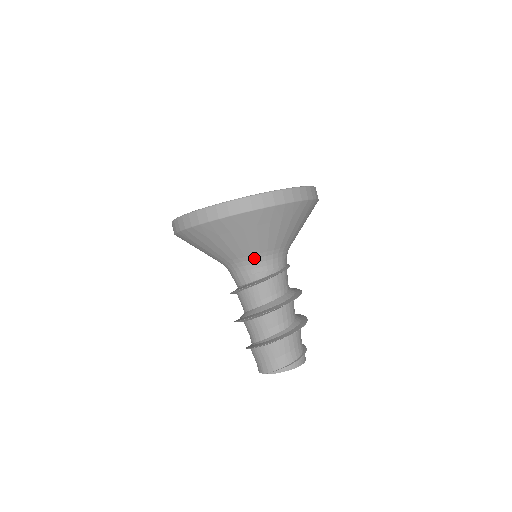
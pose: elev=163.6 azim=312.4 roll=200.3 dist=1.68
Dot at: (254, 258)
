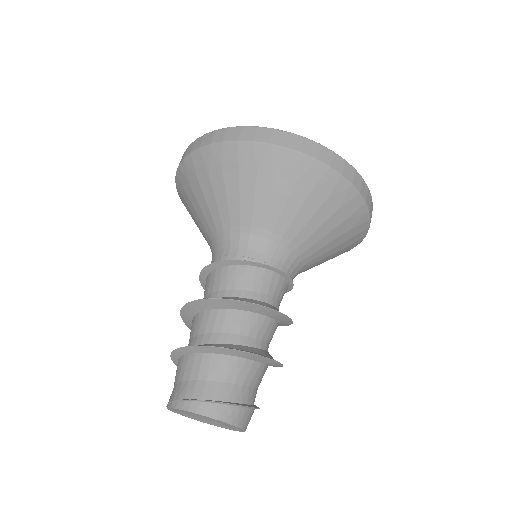
Dot at: (218, 234)
